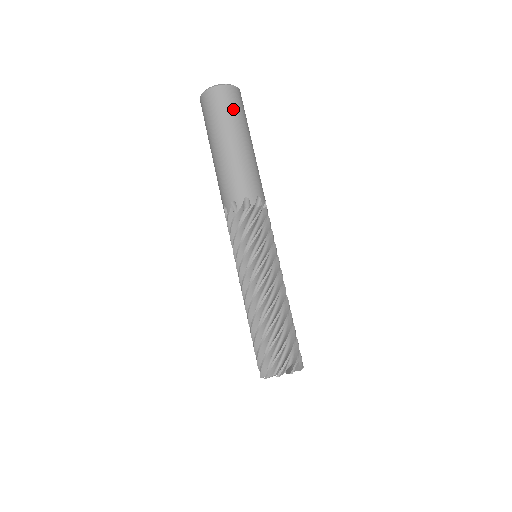
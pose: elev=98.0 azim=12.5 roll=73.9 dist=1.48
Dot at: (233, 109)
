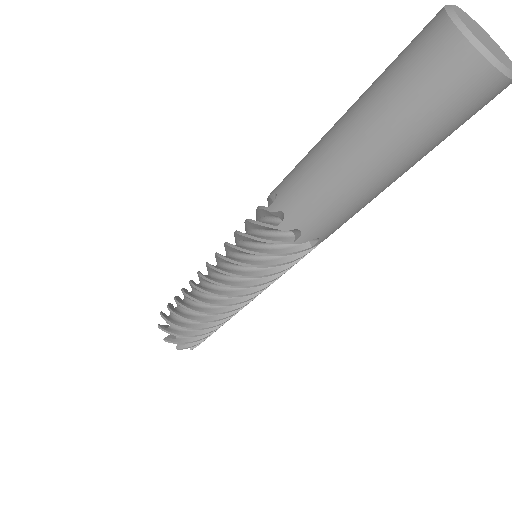
Dot at: occluded
